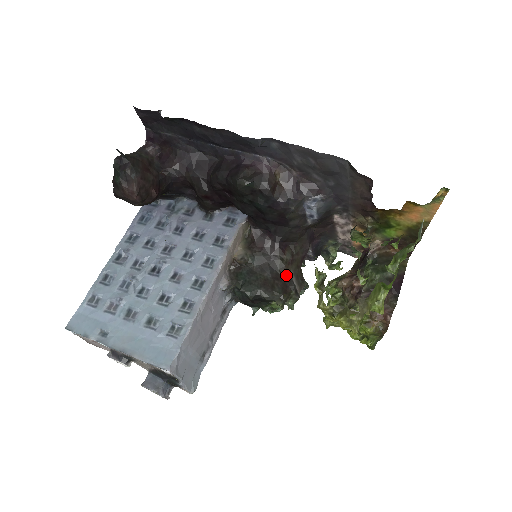
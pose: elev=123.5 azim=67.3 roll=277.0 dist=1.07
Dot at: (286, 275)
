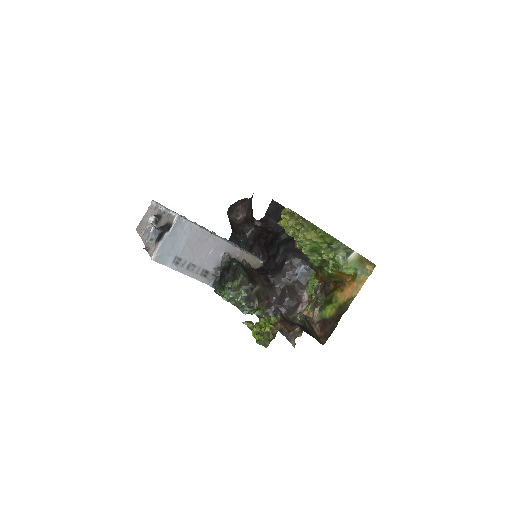
Dot at: (256, 282)
